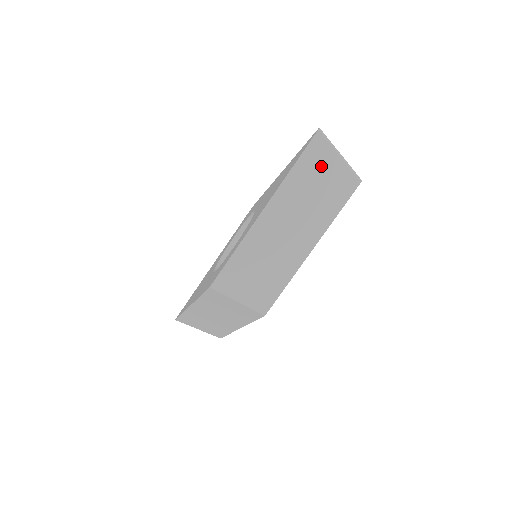
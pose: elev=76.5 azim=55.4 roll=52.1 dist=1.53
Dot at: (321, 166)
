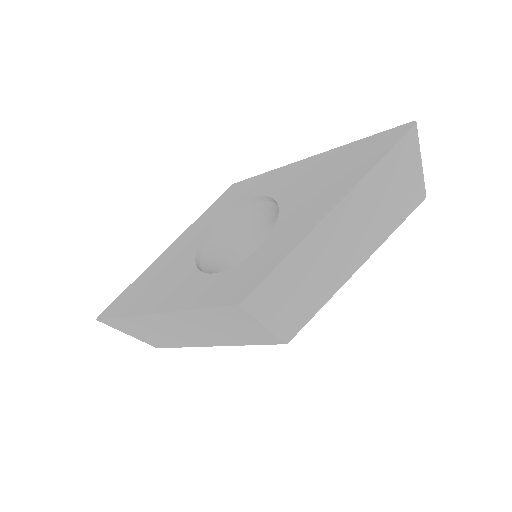
Dot at: (402, 169)
